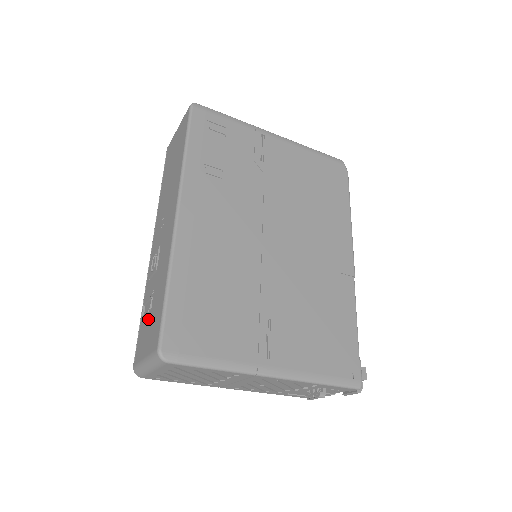
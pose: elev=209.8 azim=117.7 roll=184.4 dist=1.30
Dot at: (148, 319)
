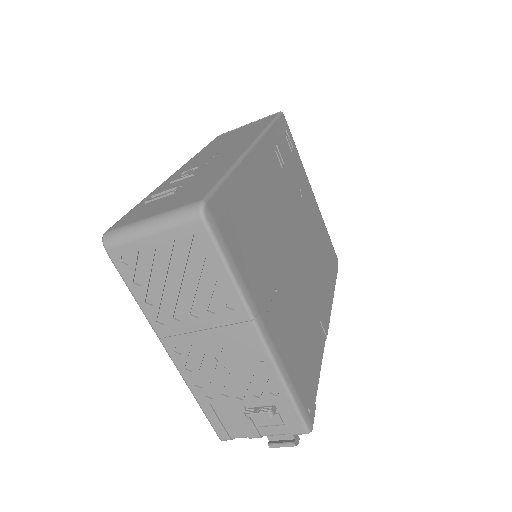
Dot at: (166, 198)
